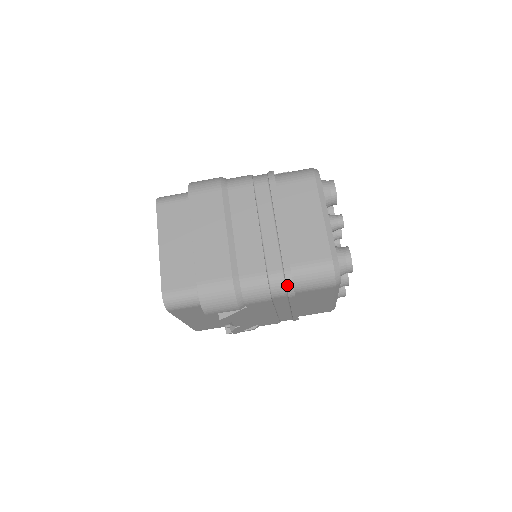
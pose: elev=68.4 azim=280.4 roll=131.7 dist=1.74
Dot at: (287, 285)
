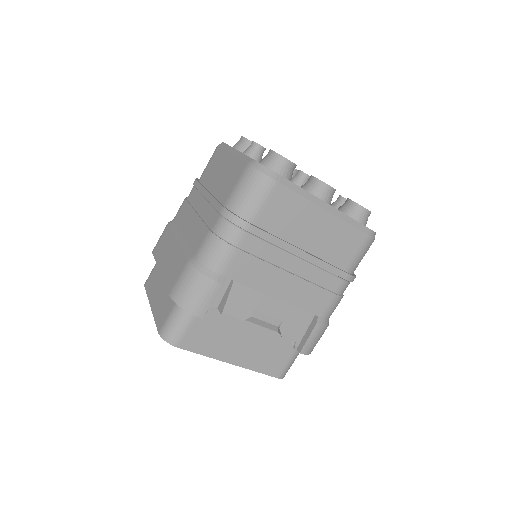
Dot at: (230, 220)
